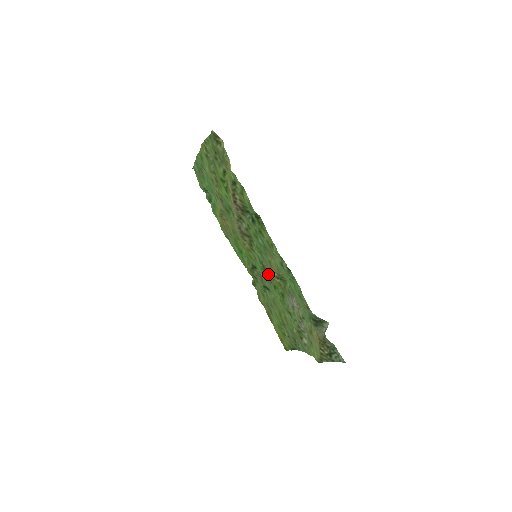
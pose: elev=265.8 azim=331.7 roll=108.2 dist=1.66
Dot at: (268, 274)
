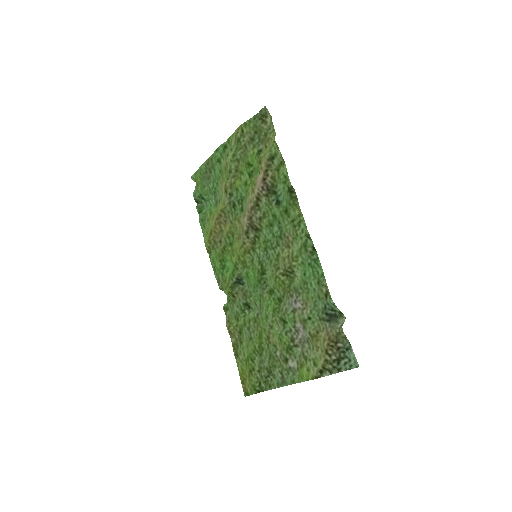
Dot at: (265, 278)
